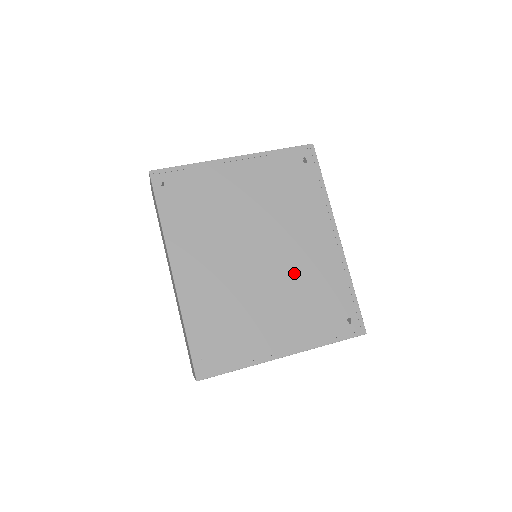
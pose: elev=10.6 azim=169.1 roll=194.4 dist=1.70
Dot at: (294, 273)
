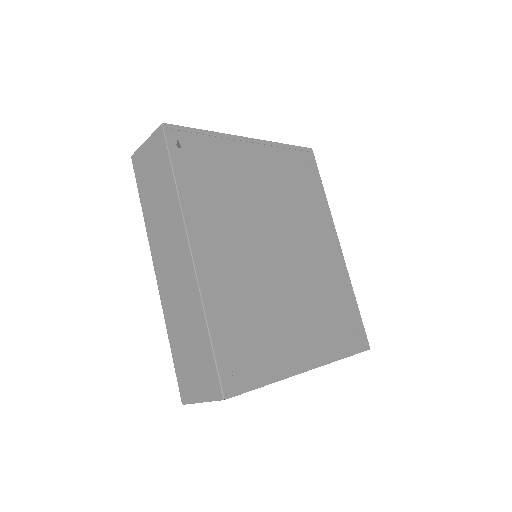
Dot at: (309, 276)
